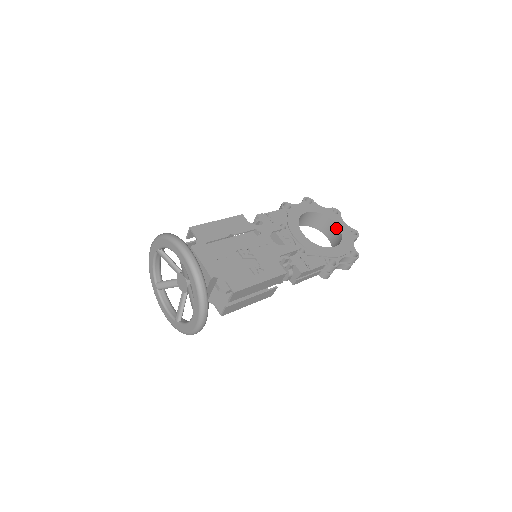
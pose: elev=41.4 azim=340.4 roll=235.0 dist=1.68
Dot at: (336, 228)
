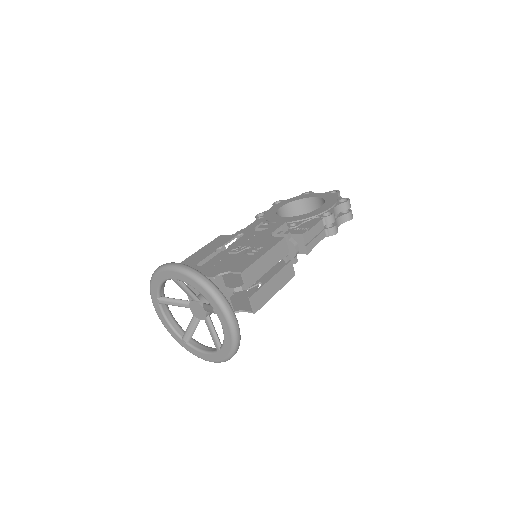
Dot at: (315, 200)
